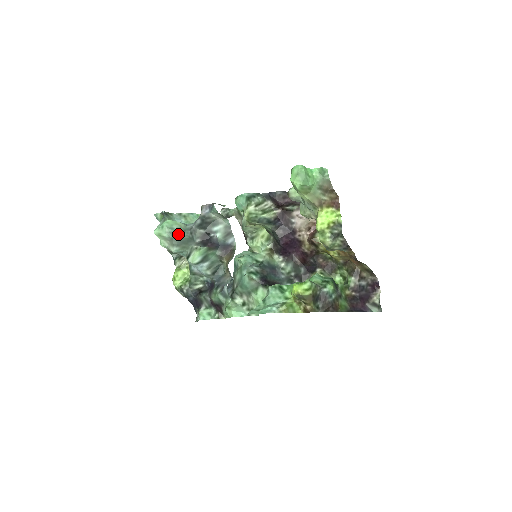
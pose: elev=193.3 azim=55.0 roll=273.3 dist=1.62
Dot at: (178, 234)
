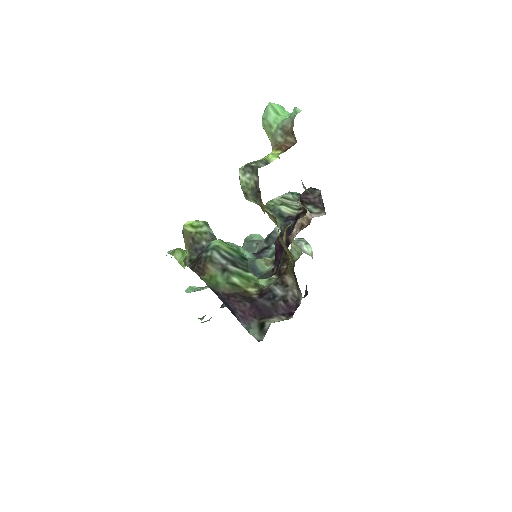
Dot at: (249, 241)
